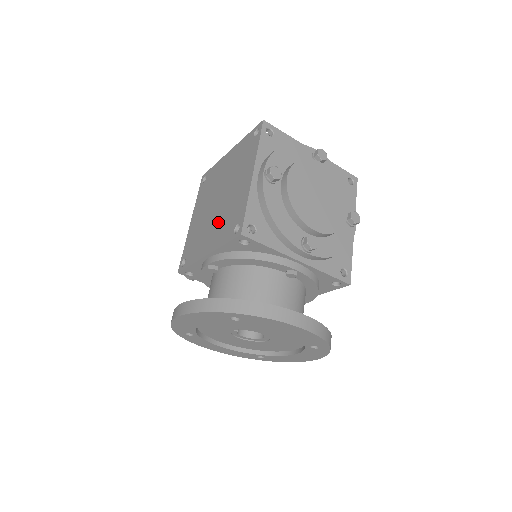
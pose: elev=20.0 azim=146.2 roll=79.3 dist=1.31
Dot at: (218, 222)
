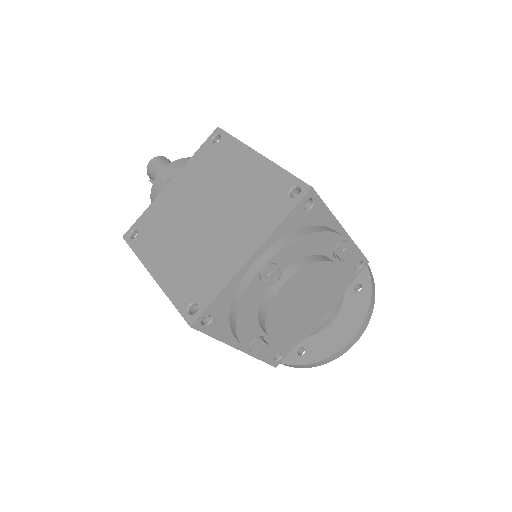
Dot at: occluded
